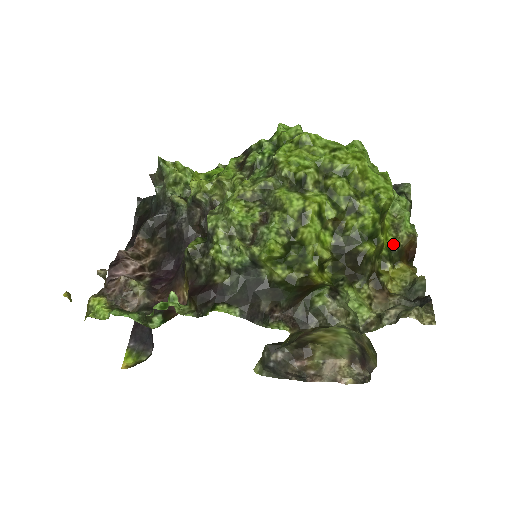
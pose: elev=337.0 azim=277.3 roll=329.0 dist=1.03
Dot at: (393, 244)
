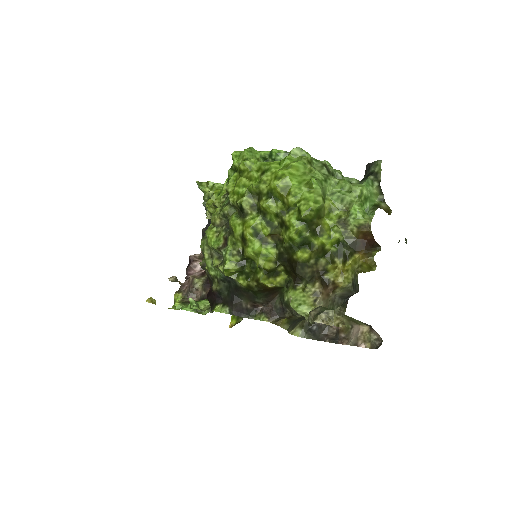
Dot at: (343, 239)
